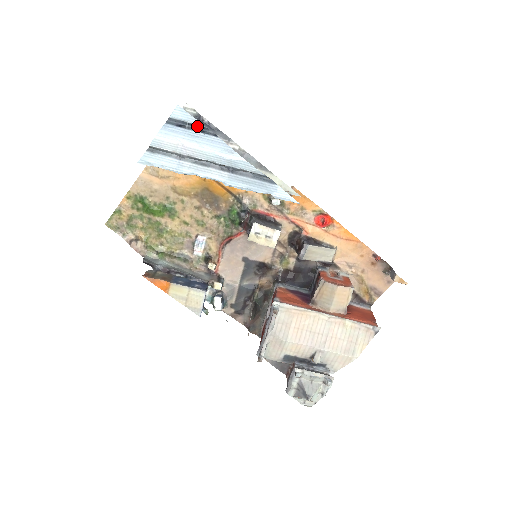
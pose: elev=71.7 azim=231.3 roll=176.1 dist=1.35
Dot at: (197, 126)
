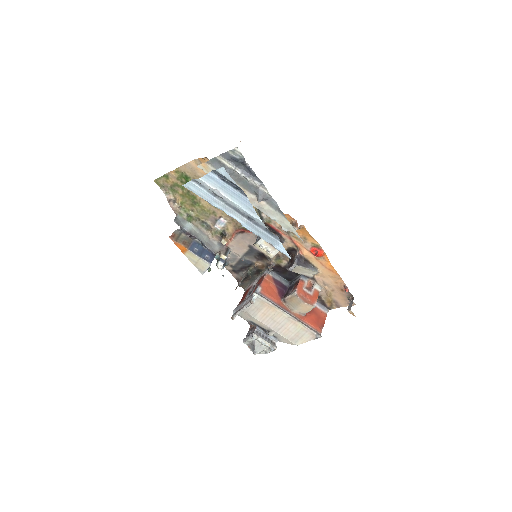
Dot at: (234, 184)
